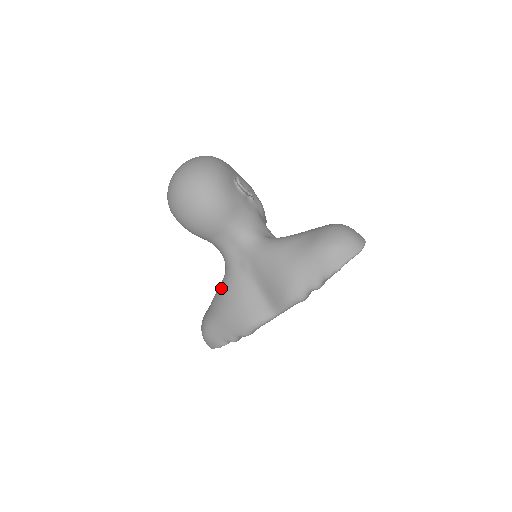
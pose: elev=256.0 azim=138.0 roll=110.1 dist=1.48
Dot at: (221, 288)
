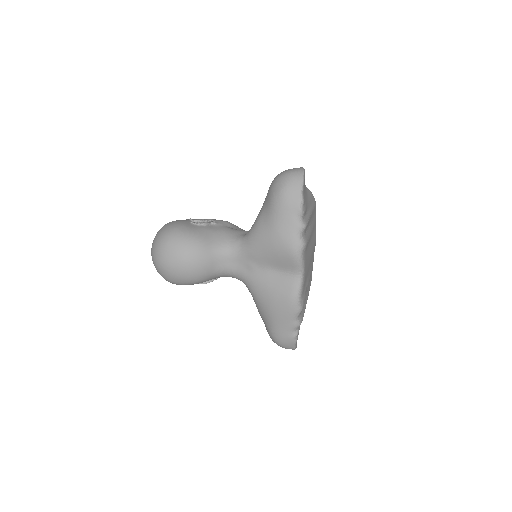
Dot at: (254, 299)
